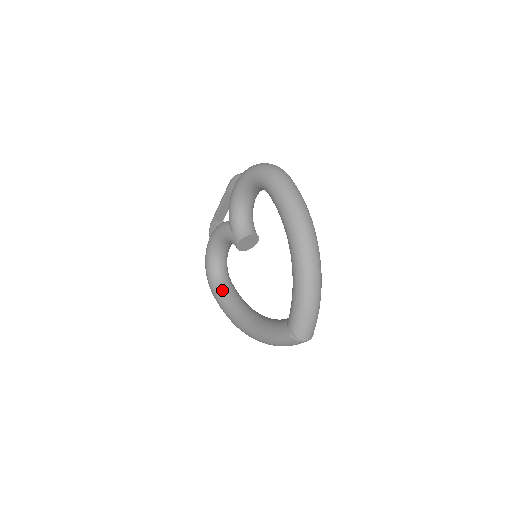
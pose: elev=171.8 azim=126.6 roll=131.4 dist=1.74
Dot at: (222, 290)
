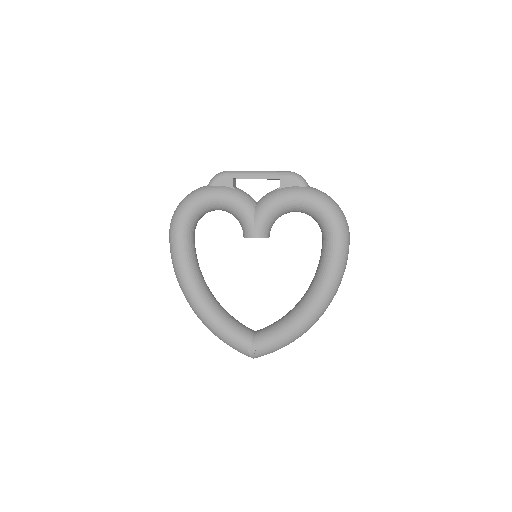
Dot at: (188, 244)
